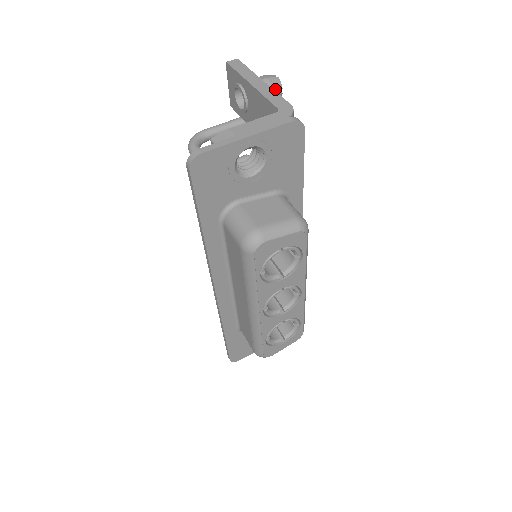
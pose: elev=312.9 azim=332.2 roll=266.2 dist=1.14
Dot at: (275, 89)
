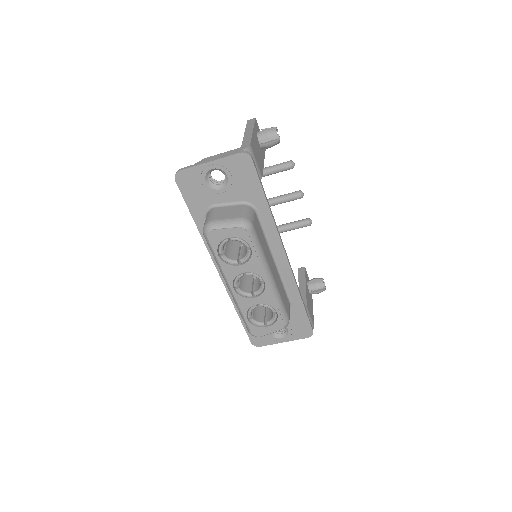
Dot at: (271, 136)
